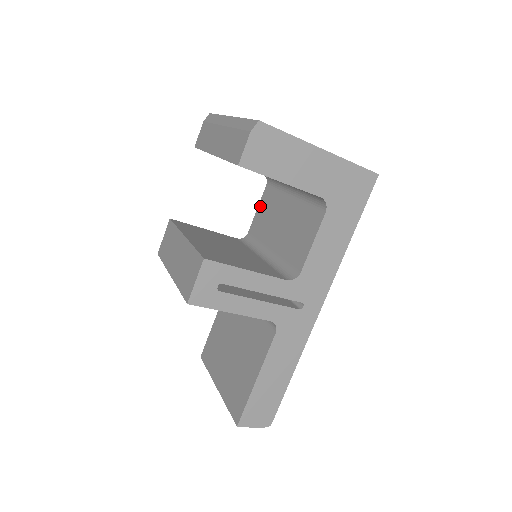
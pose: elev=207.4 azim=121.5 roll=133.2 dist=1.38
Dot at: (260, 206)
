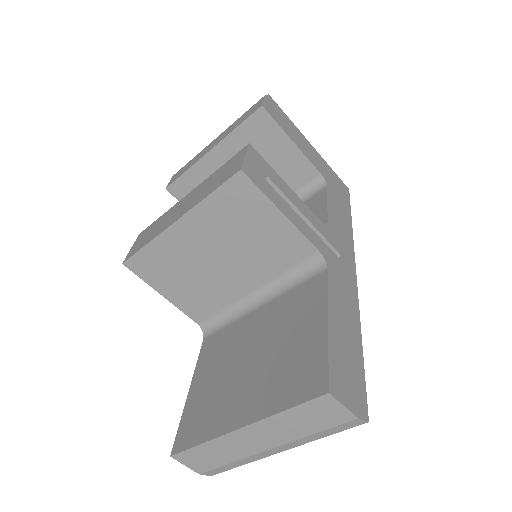
Dot at: occluded
